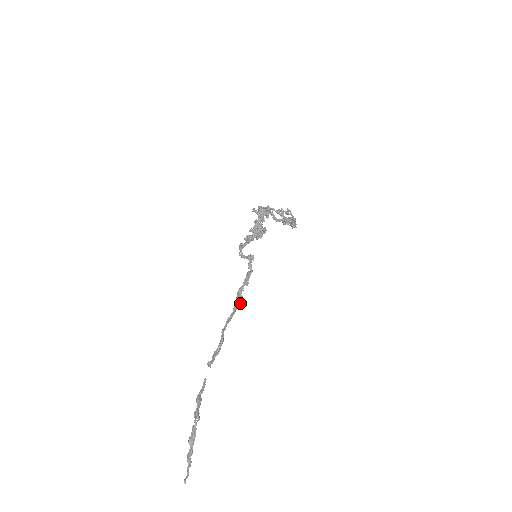
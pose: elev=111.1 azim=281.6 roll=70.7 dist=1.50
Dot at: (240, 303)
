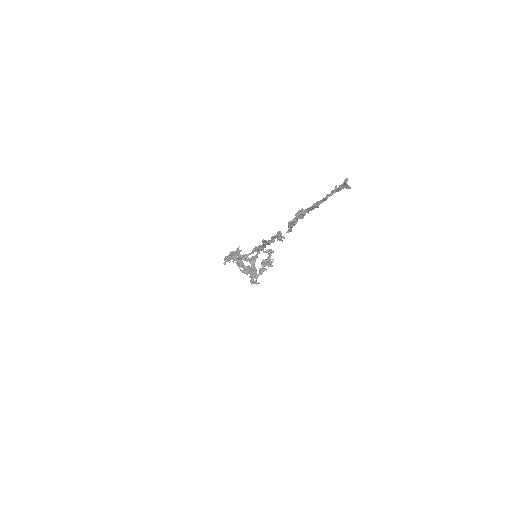
Dot at: occluded
